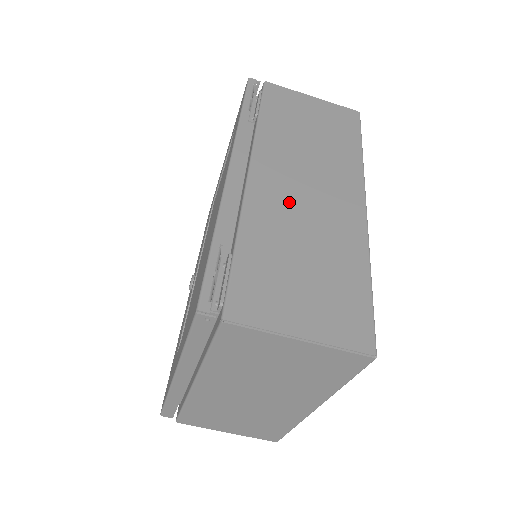
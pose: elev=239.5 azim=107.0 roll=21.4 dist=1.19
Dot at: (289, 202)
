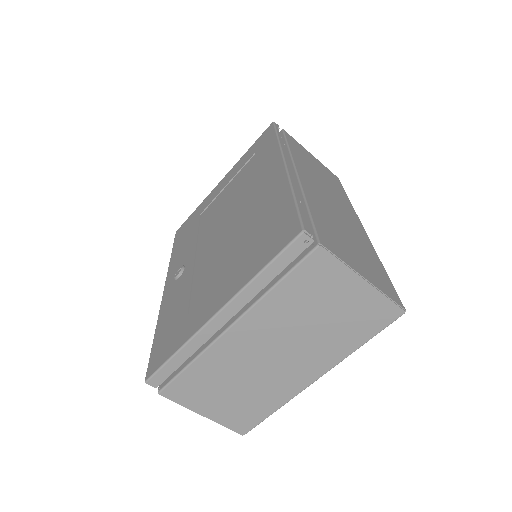
Dot at: (325, 201)
